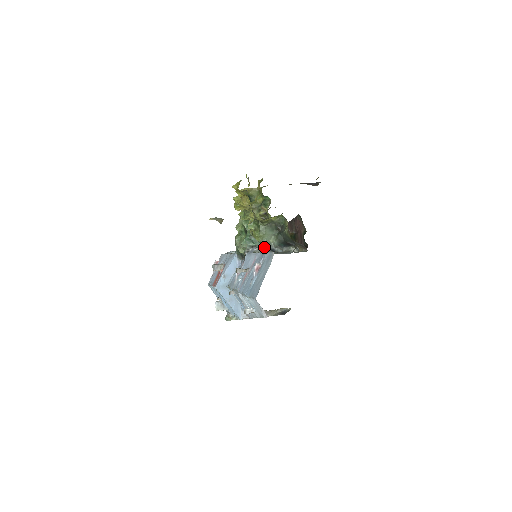
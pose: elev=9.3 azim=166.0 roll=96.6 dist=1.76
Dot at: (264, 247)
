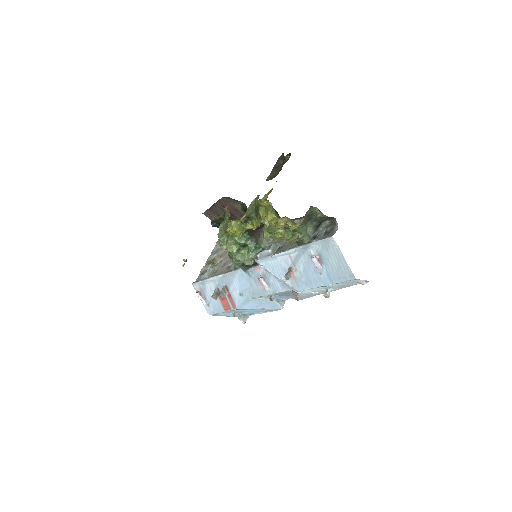
Dot at: (308, 241)
